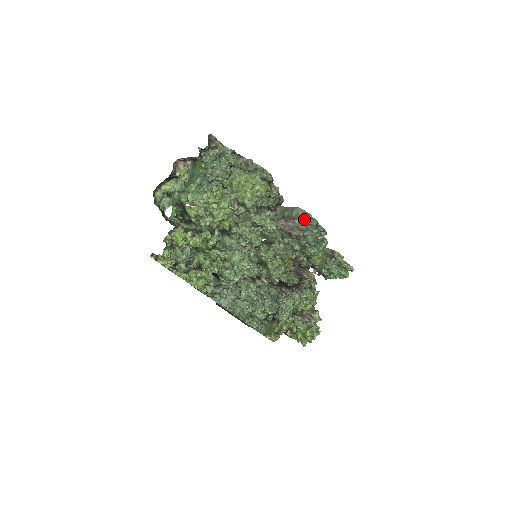
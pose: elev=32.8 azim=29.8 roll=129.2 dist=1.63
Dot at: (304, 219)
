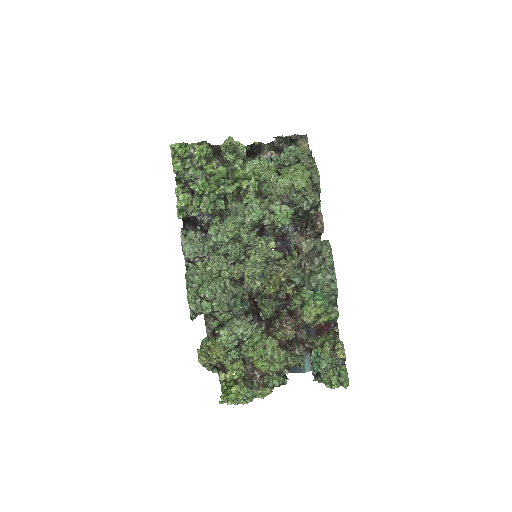
Dot at: (321, 248)
